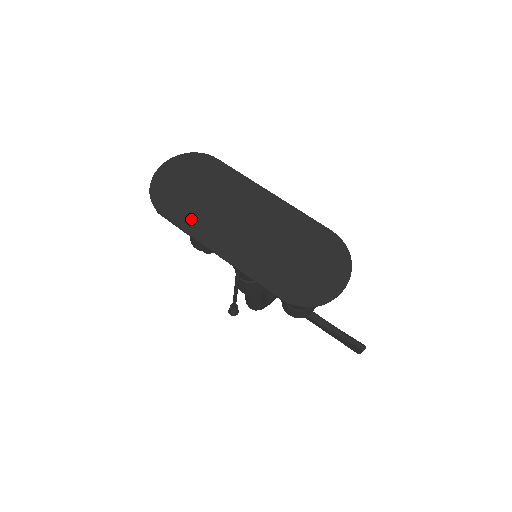
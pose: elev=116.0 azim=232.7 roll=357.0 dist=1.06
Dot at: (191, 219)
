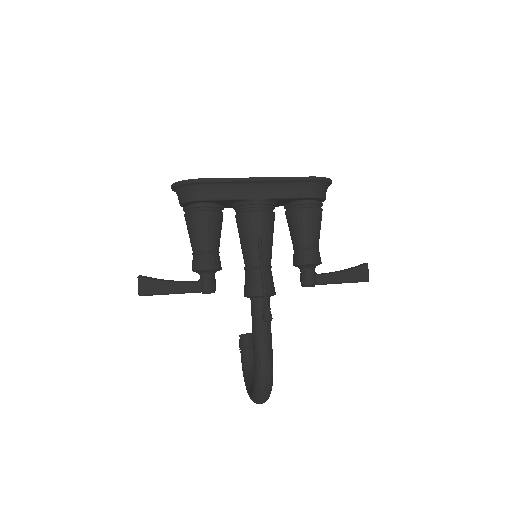
Dot at: occluded
